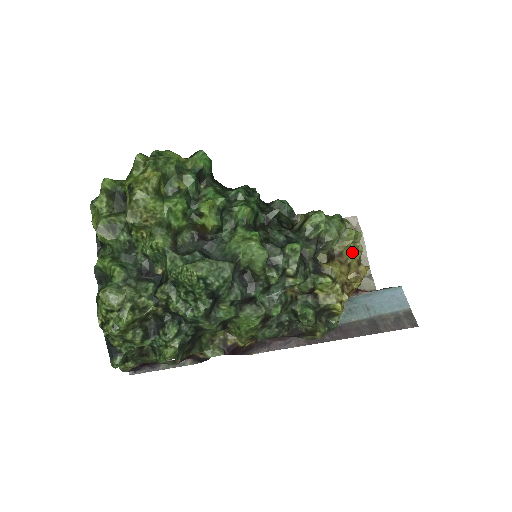
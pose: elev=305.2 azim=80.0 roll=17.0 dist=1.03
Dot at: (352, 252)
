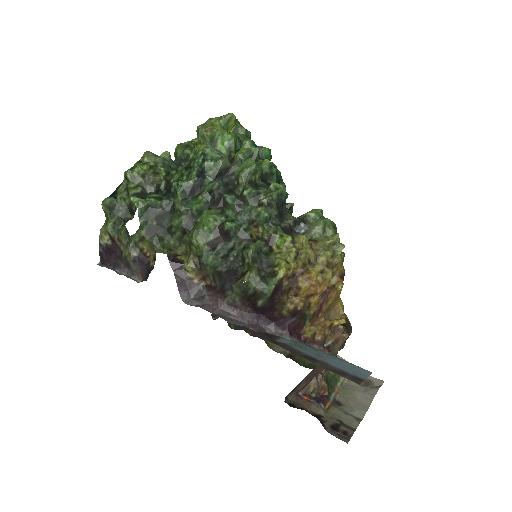
Dot at: (327, 249)
